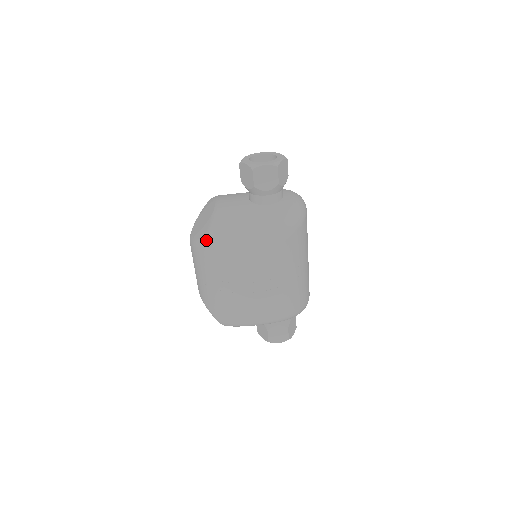
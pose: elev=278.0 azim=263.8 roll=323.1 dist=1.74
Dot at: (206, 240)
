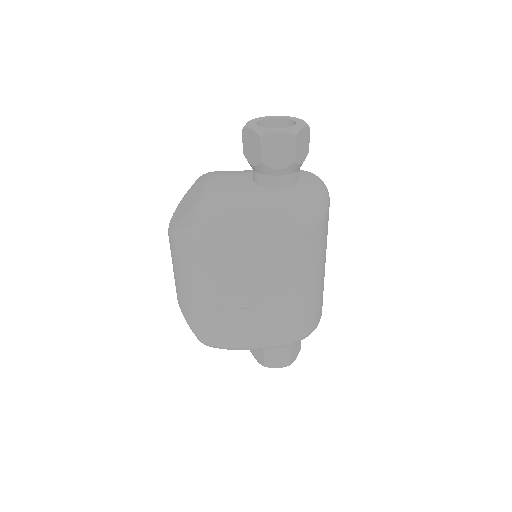
Dot at: (188, 232)
